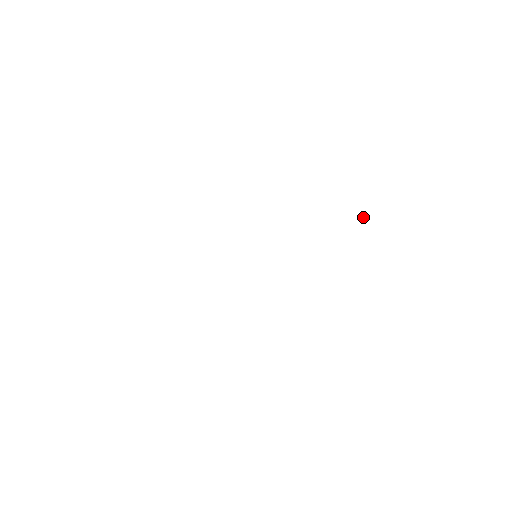
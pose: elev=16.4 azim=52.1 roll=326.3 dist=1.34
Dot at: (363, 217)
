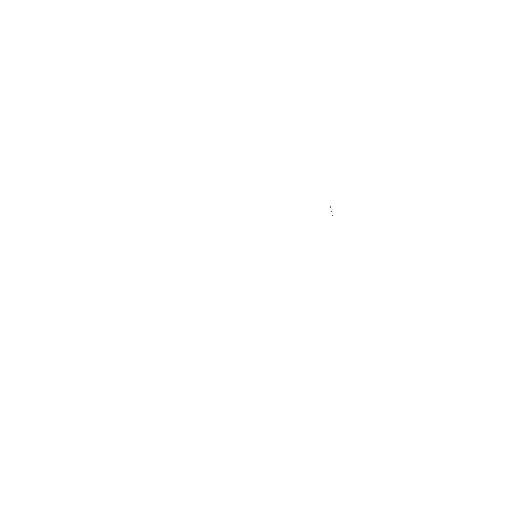
Dot at: occluded
